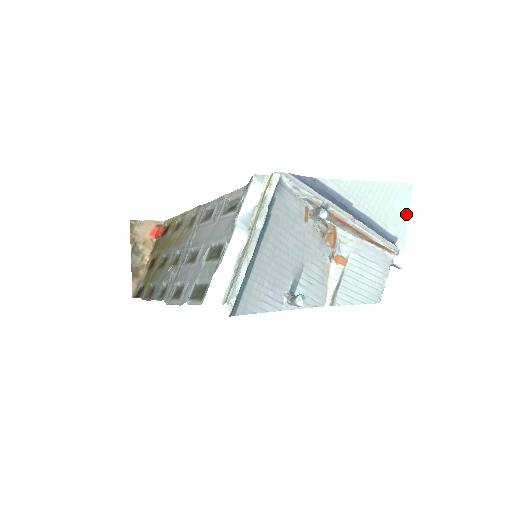
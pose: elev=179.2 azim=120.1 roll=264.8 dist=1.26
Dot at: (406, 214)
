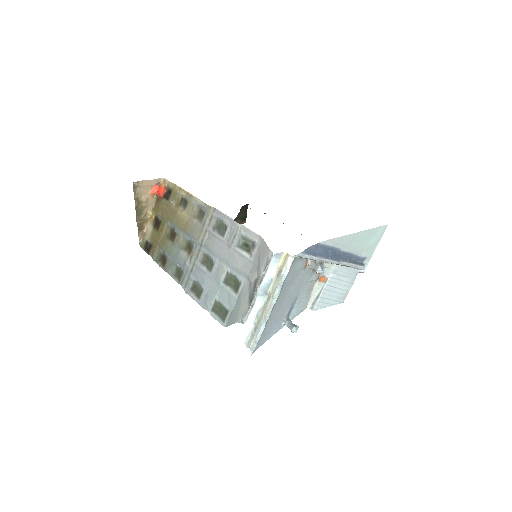
Dot at: (377, 243)
